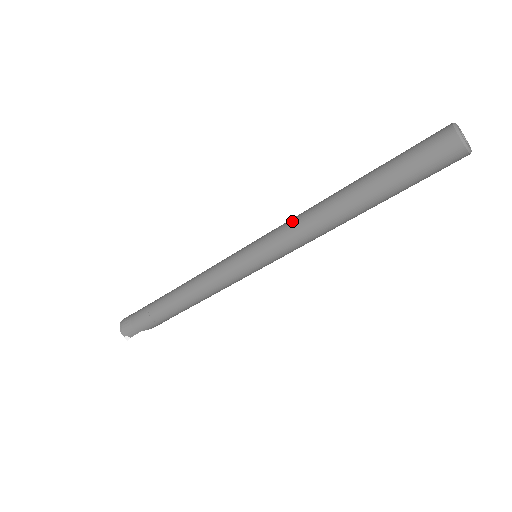
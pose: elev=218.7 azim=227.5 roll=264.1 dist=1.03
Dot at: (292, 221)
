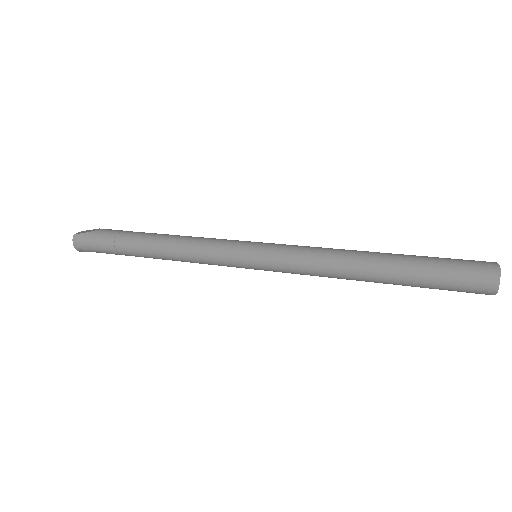
Dot at: (309, 263)
